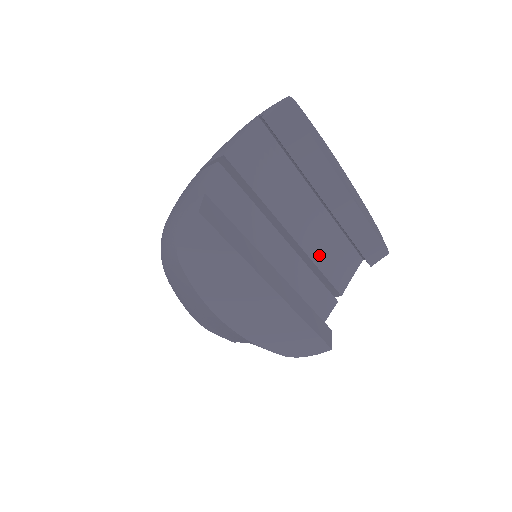
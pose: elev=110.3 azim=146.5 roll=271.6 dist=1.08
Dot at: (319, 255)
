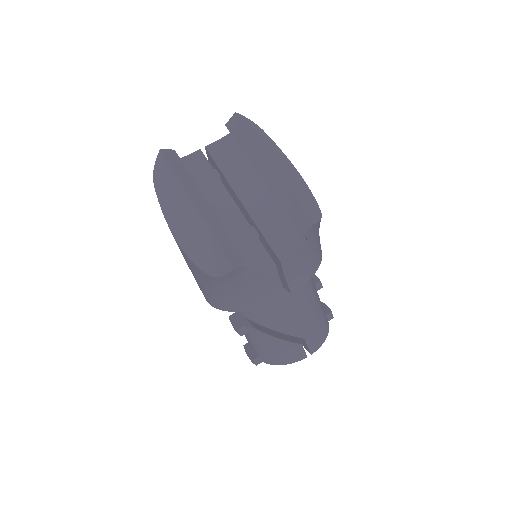
Dot at: (264, 224)
